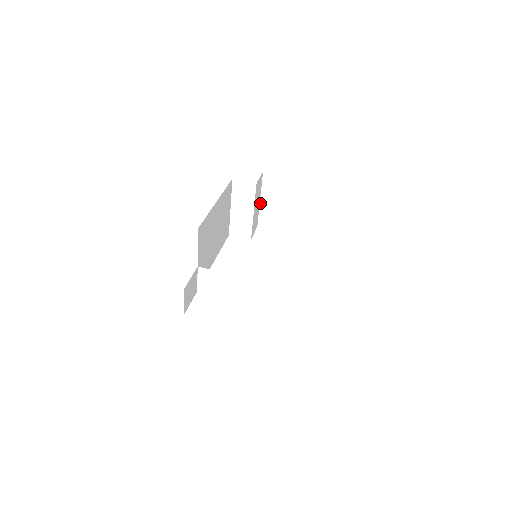
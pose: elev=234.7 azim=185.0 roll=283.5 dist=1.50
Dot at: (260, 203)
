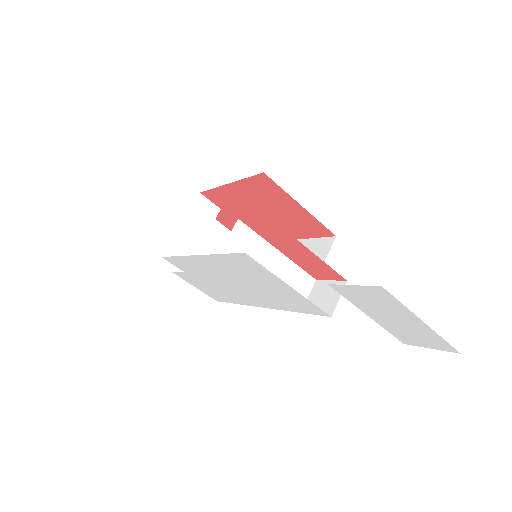
Dot at: occluded
